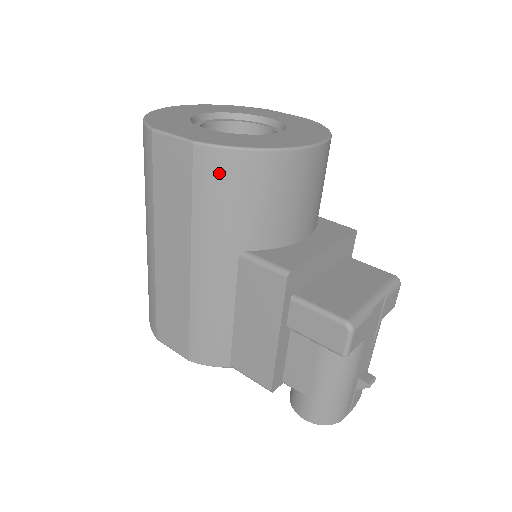
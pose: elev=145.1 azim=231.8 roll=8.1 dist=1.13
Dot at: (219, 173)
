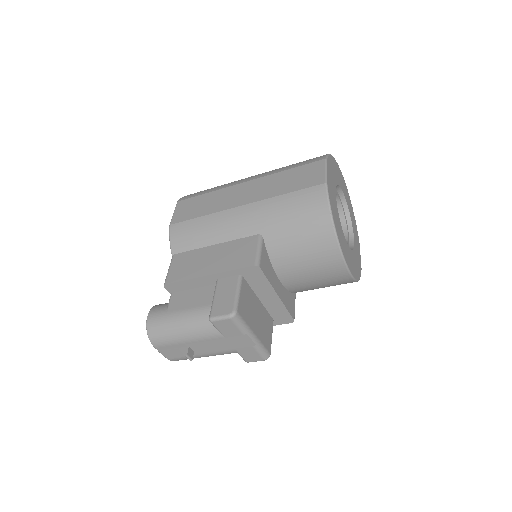
Dot at: (311, 204)
